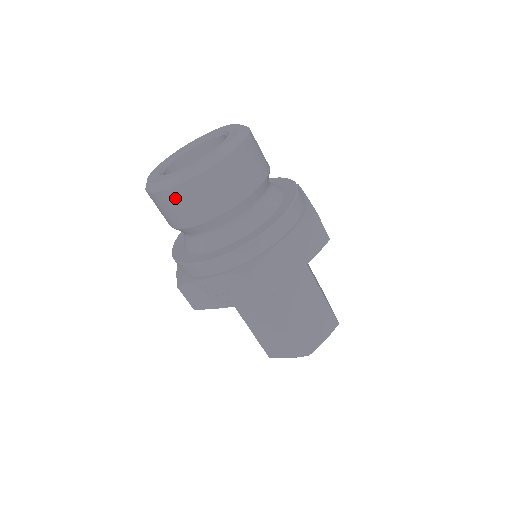
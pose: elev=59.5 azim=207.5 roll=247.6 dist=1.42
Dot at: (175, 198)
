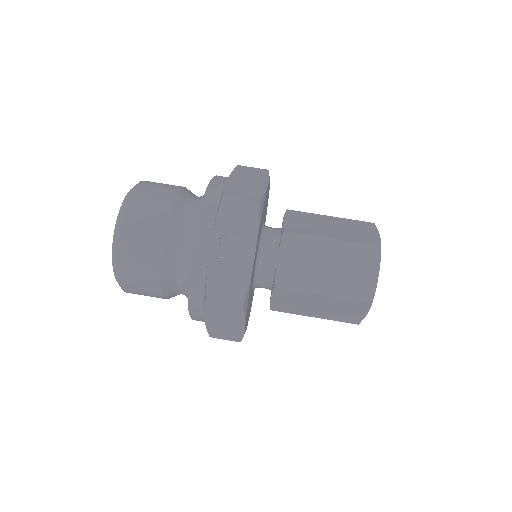
Dot at: (129, 234)
